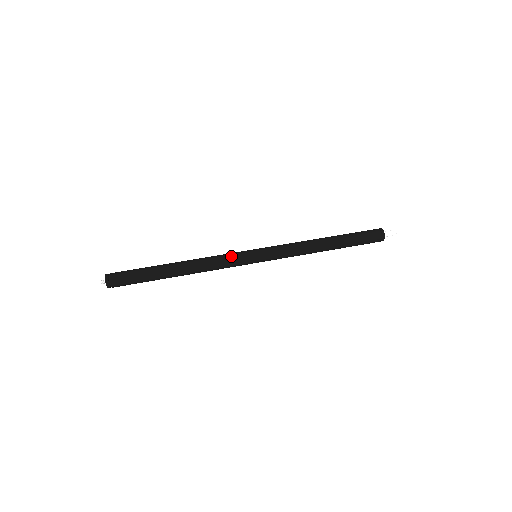
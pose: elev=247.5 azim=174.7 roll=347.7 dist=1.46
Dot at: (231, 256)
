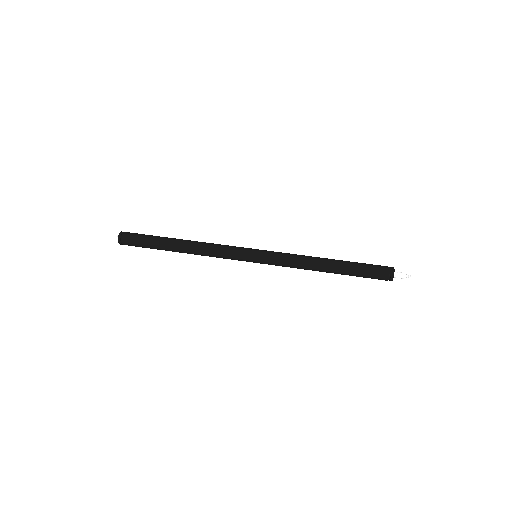
Dot at: (232, 246)
